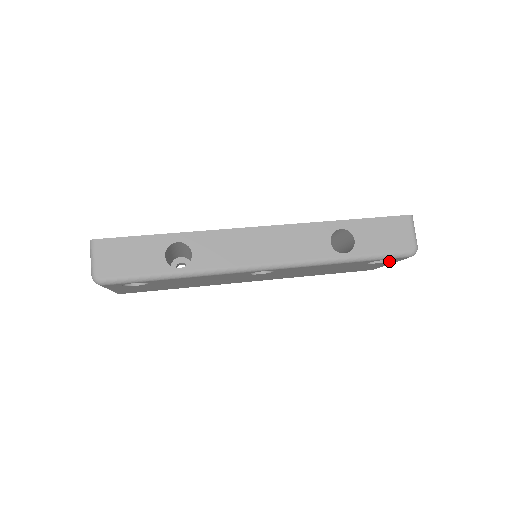
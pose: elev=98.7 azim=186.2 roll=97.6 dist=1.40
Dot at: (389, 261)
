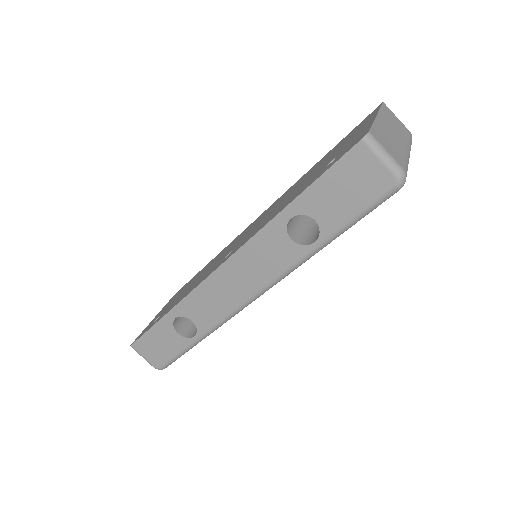
Dot at: occluded
